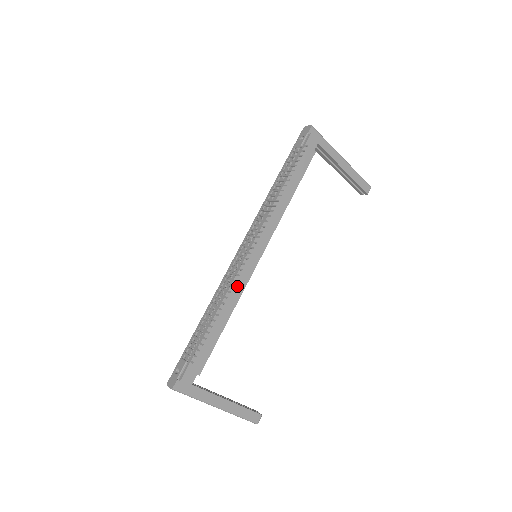
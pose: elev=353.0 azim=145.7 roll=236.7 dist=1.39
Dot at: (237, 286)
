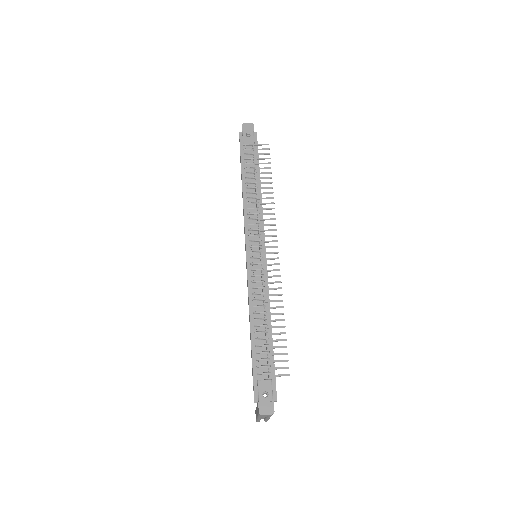
Dot at: occluded
